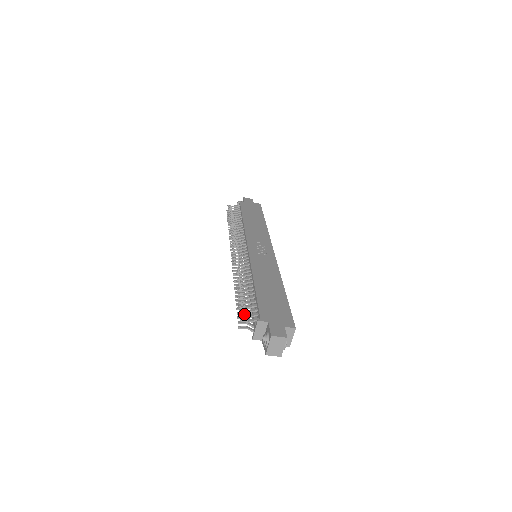
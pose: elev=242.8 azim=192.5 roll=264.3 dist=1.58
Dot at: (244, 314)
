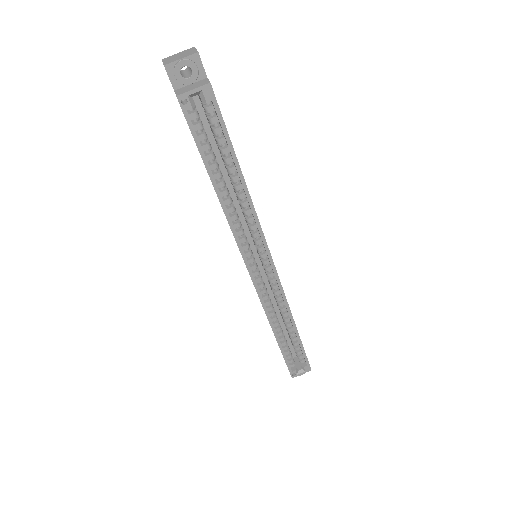
Dot at: occluded
